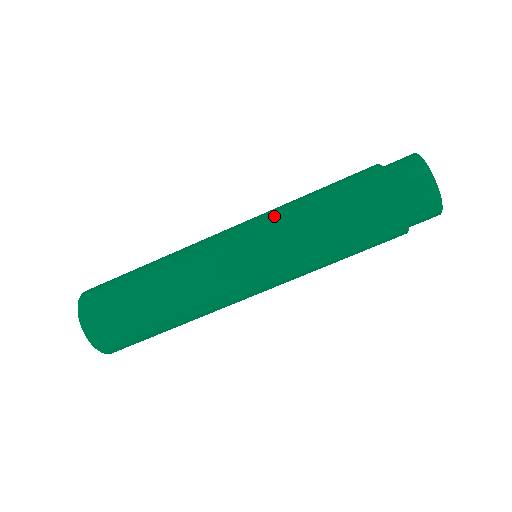
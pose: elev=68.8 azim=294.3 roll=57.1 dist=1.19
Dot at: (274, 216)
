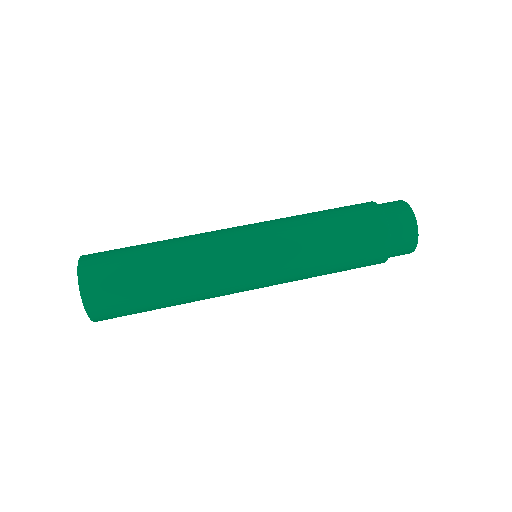
Dot at: (280, 218)
